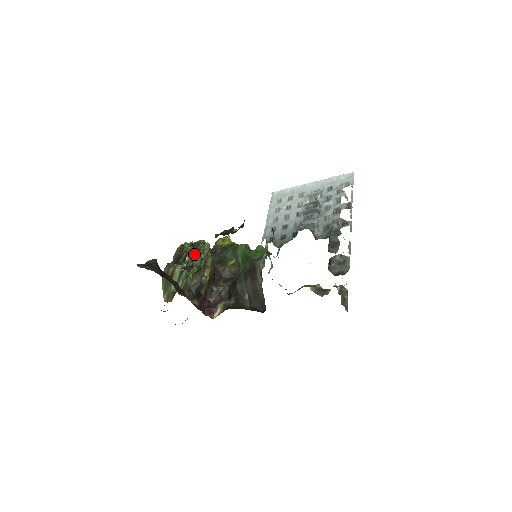
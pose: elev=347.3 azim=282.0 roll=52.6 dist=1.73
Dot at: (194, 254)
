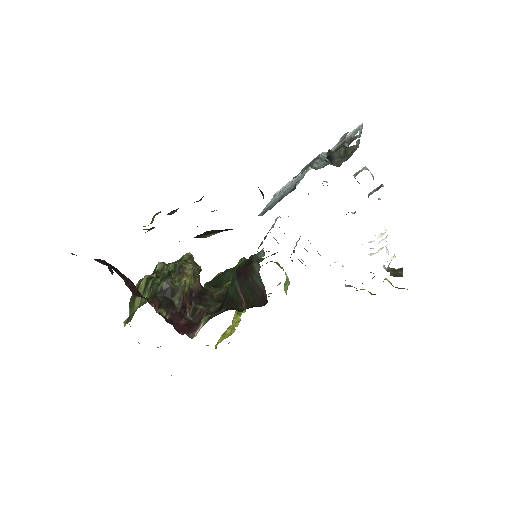
Dot at: (168, 263)
